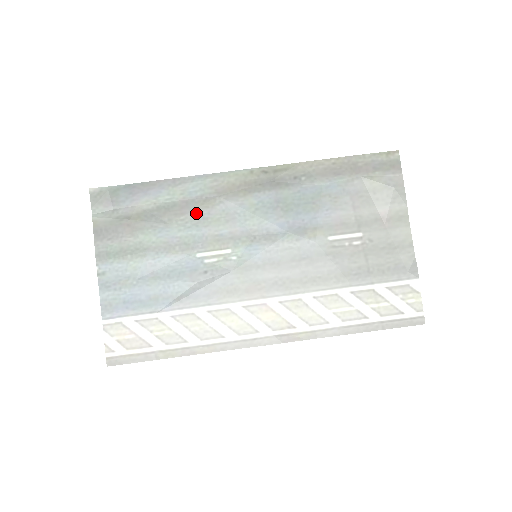
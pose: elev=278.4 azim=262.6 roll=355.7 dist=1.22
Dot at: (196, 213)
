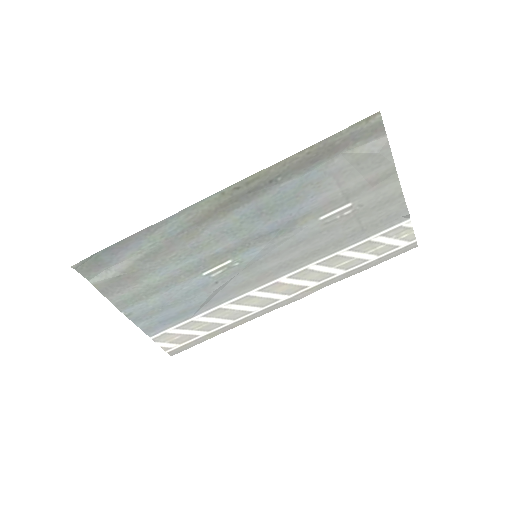
Dot at: (185, 246)
